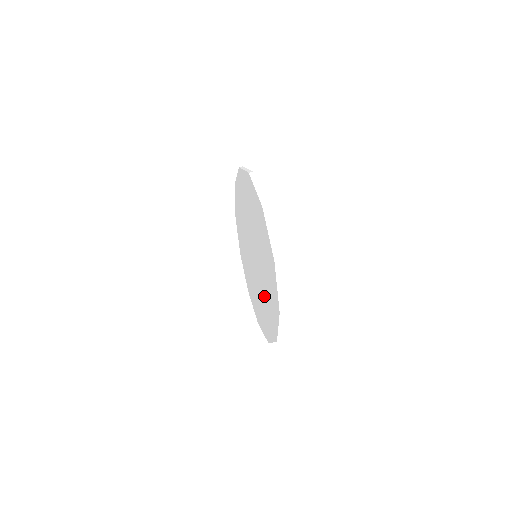
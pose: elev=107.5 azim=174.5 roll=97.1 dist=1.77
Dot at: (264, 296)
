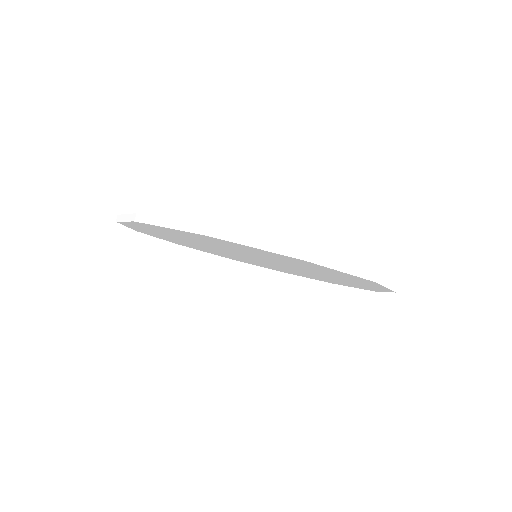
Dot at: occluded
